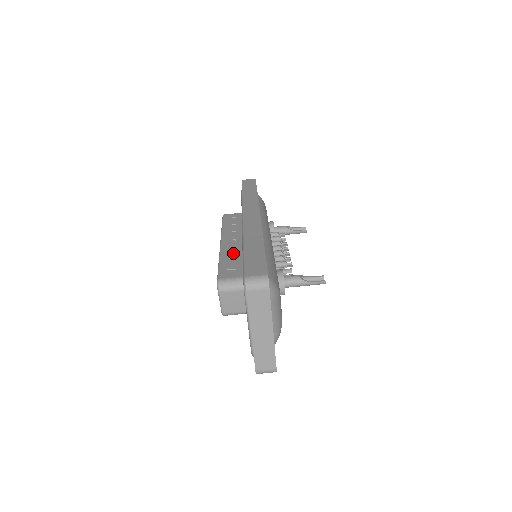
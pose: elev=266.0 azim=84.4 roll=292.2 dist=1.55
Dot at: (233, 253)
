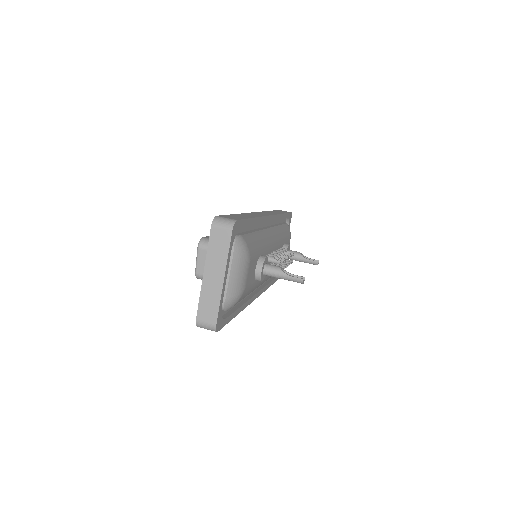
Dot at: occluded
